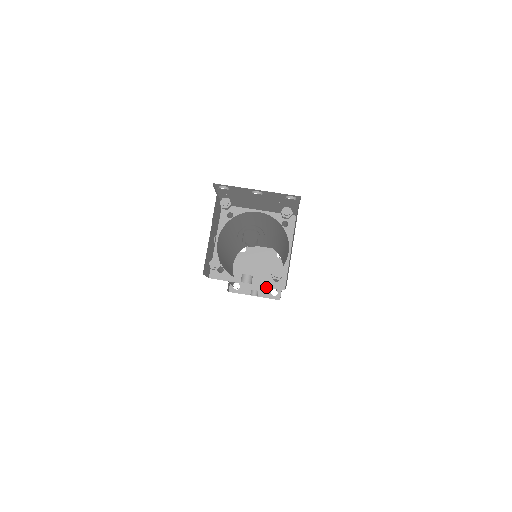
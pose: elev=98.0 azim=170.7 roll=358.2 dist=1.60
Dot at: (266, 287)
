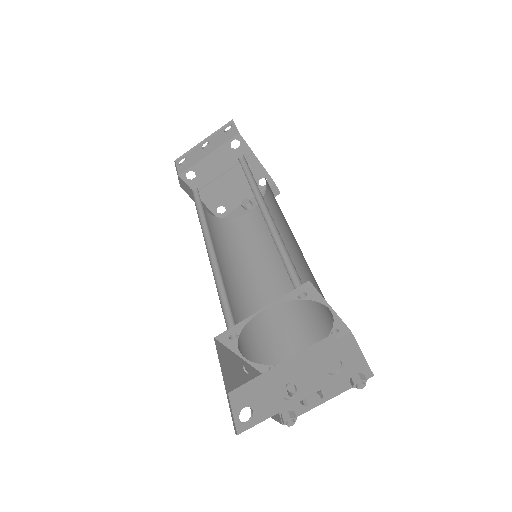
Dot at: occluded
